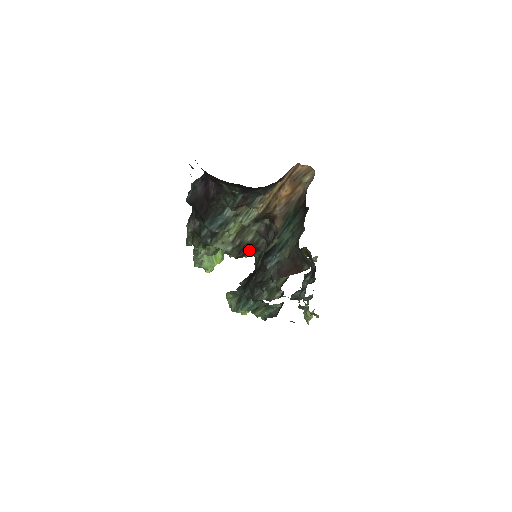
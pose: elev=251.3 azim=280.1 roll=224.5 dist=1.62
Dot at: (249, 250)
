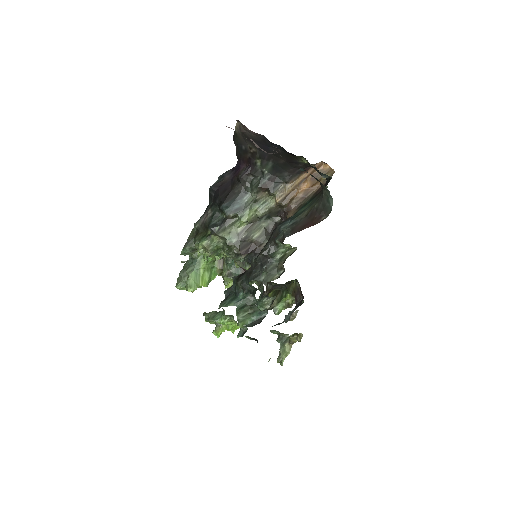
Dot at: (251, 250)
